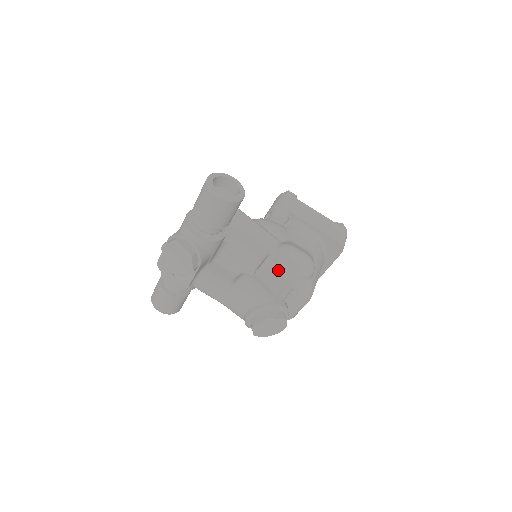
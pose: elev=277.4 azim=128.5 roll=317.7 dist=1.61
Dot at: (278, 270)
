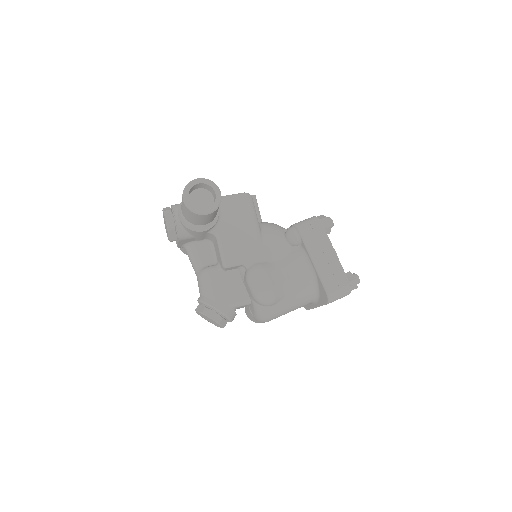
Dot at: (245, 282)
